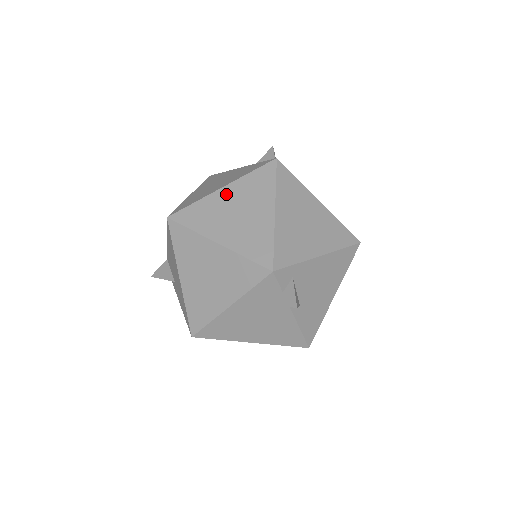
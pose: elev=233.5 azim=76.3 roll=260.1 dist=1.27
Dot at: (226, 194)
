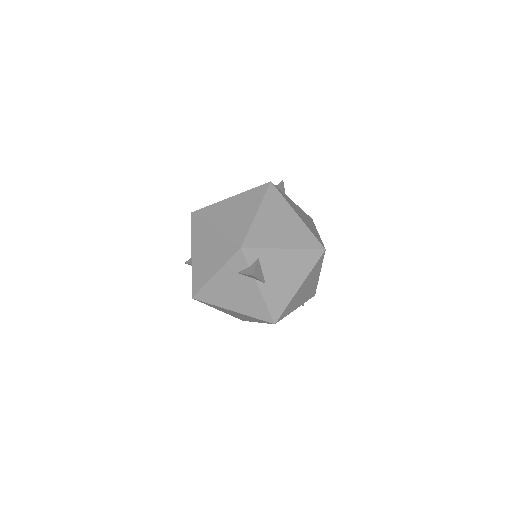
Dot at: (231, 201)
